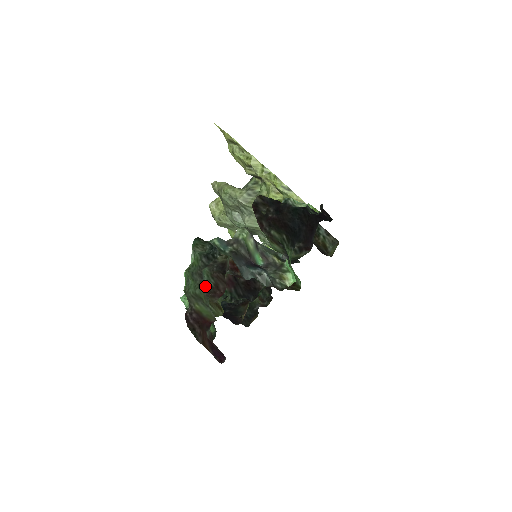
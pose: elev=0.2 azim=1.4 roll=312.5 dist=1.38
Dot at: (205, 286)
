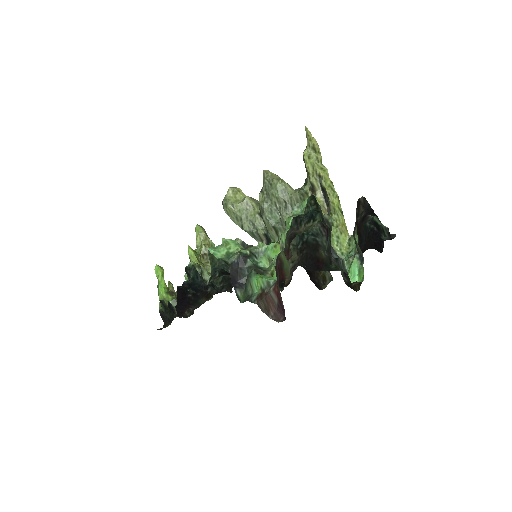
Dot at: occluded
